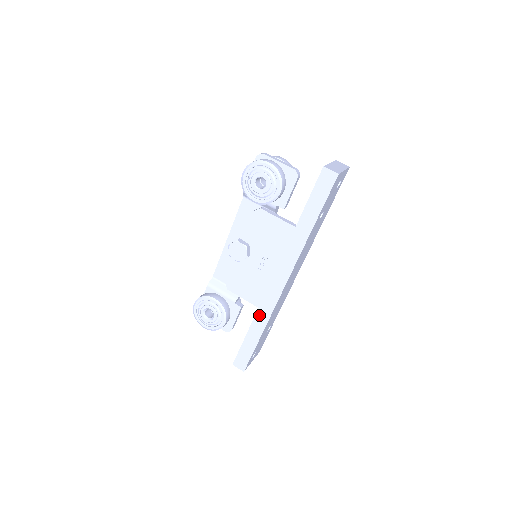
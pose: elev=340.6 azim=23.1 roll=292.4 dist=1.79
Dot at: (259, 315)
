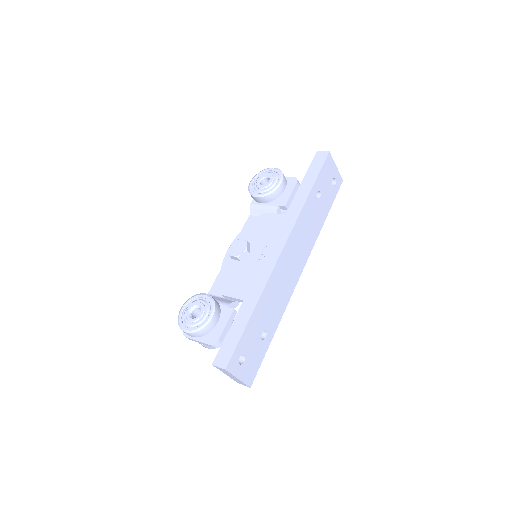
Dot at: (252, 289)
